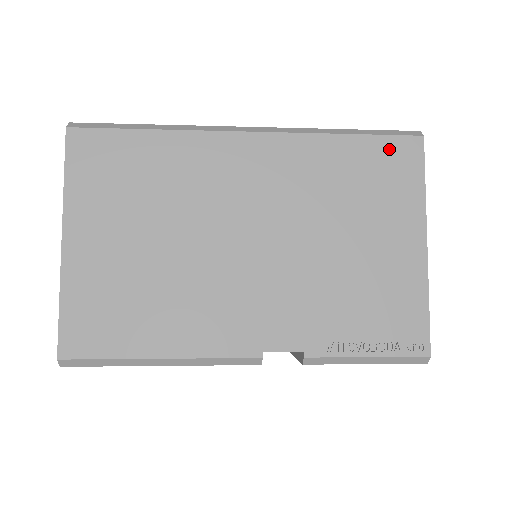
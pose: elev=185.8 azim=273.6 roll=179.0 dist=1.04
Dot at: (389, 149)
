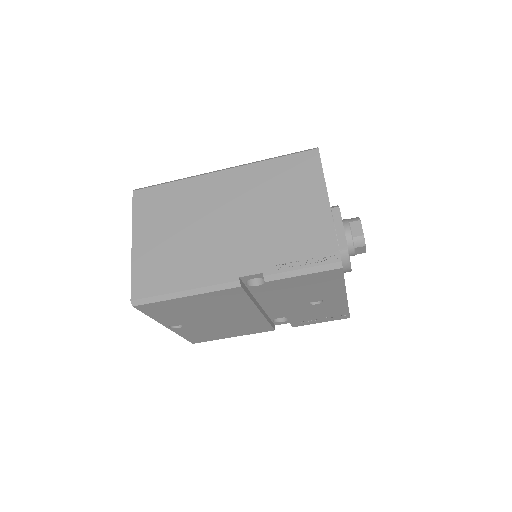
Dot at: (299, 159)
